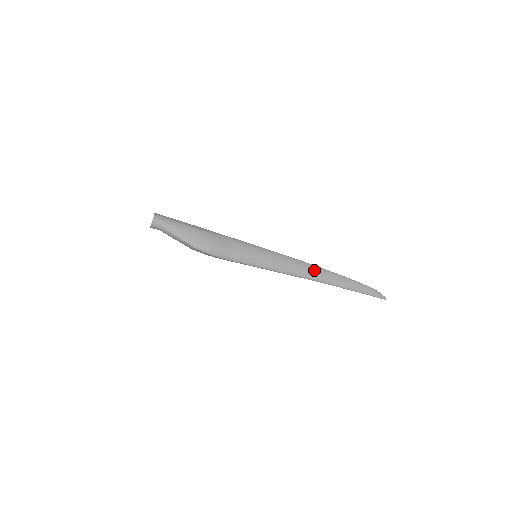
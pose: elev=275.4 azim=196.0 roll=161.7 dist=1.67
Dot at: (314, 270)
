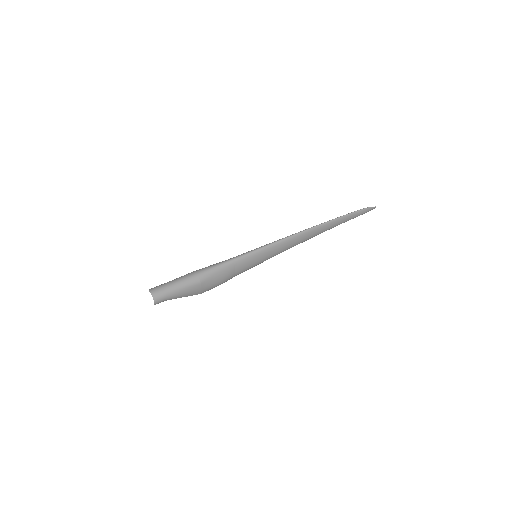
Dot at: (311, 233)
